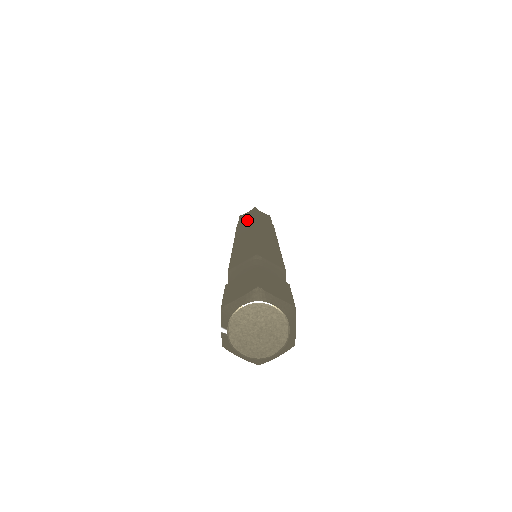
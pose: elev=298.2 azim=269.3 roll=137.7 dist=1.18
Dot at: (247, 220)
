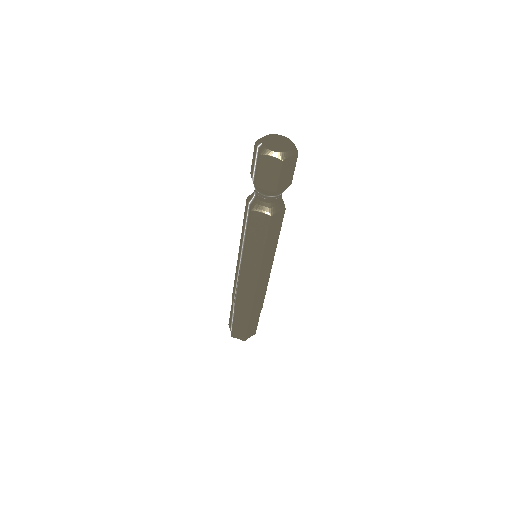
Dot at: occluded
